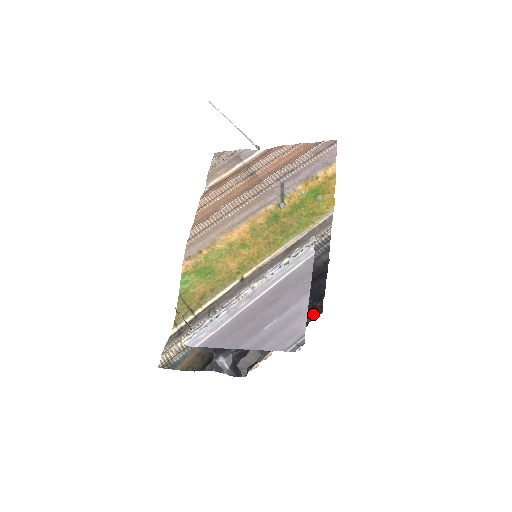
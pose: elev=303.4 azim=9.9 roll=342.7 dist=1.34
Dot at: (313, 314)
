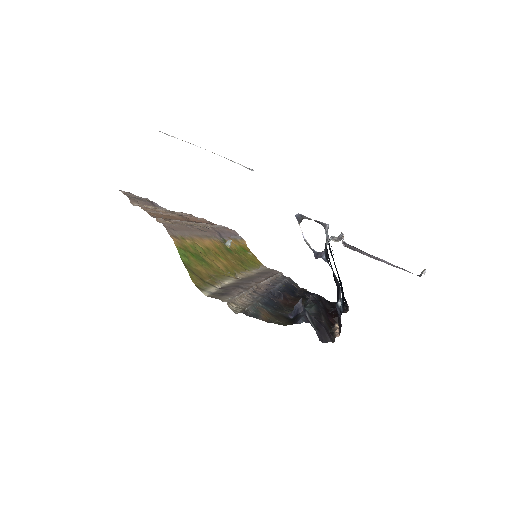
Dot at: occluded
